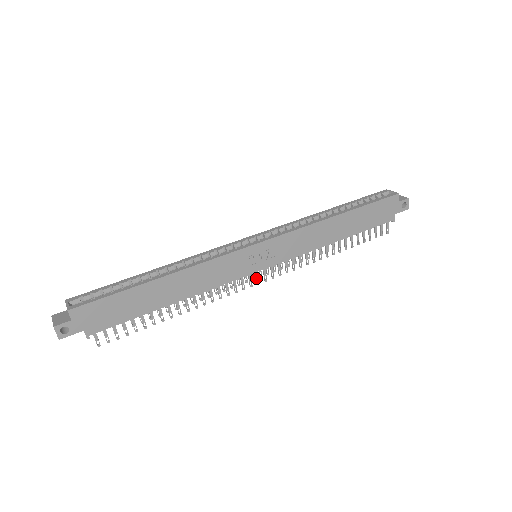
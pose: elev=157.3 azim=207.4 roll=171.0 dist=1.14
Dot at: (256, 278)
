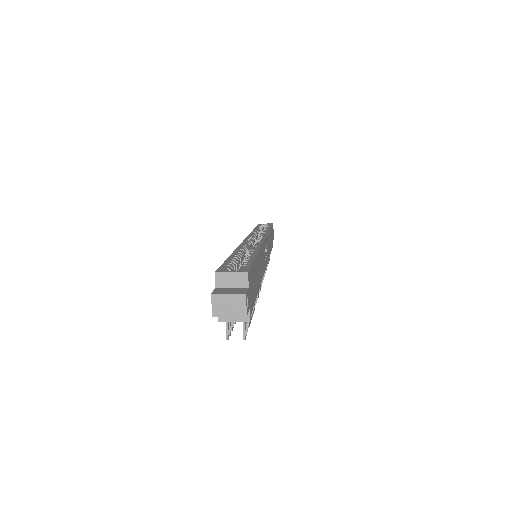
Dot at: occluded
